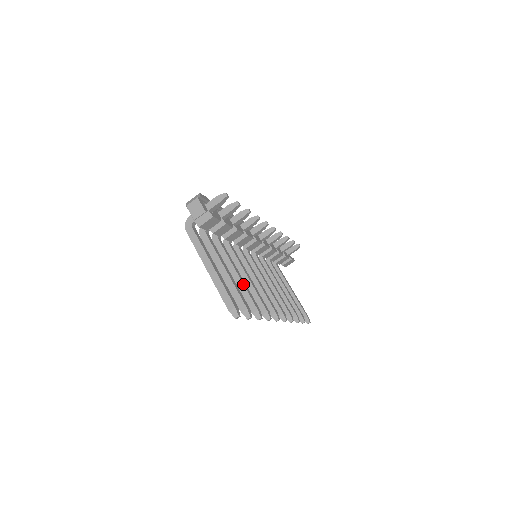
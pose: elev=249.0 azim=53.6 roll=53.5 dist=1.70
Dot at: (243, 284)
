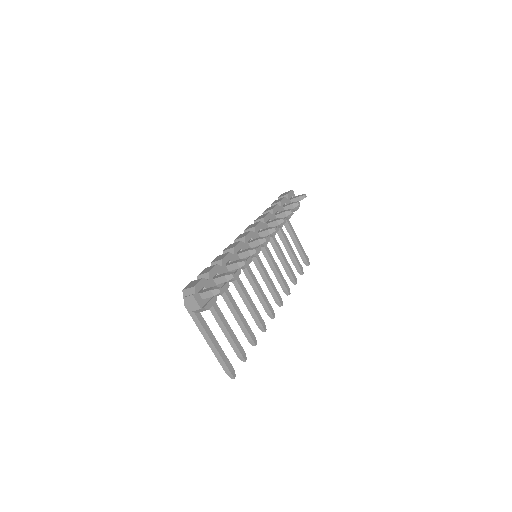
Dot at: (240, 320)
